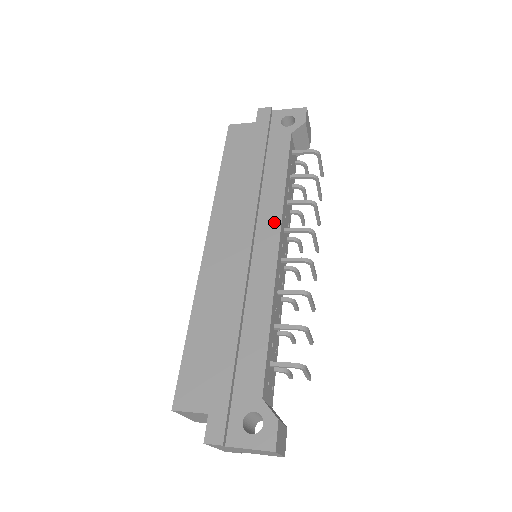
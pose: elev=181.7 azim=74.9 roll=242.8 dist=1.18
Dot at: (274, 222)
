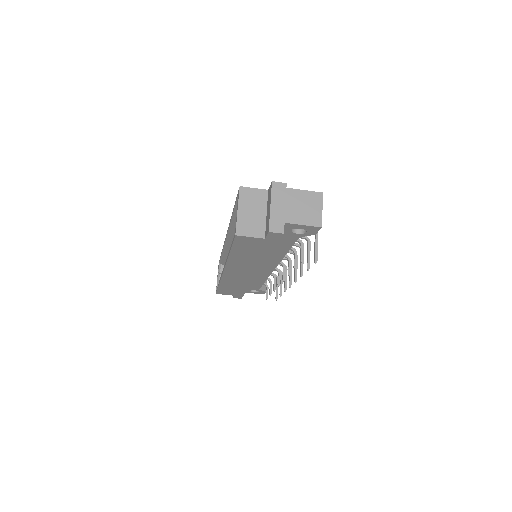
Dot at: occluded
